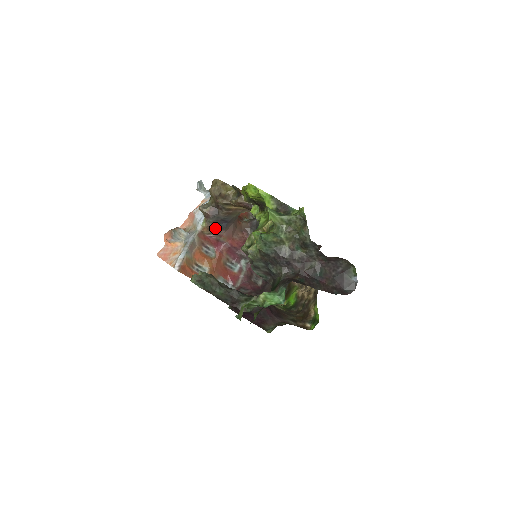
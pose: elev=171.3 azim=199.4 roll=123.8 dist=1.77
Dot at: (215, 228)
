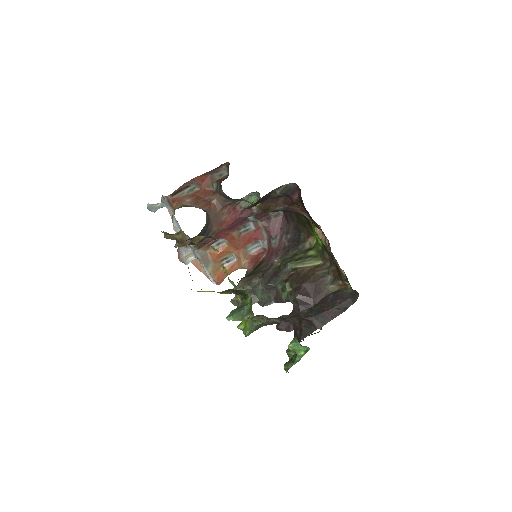
Dot at: (203, 240)
